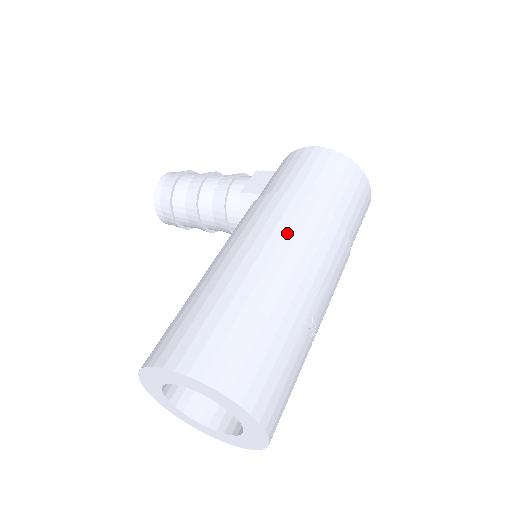
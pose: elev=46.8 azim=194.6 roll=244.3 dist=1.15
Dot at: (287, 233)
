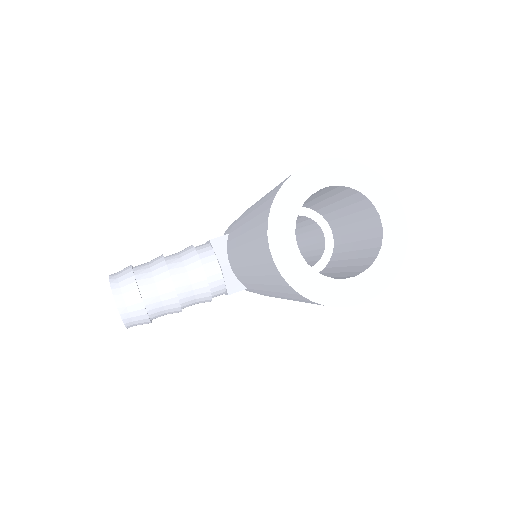
Dot at: occluded
